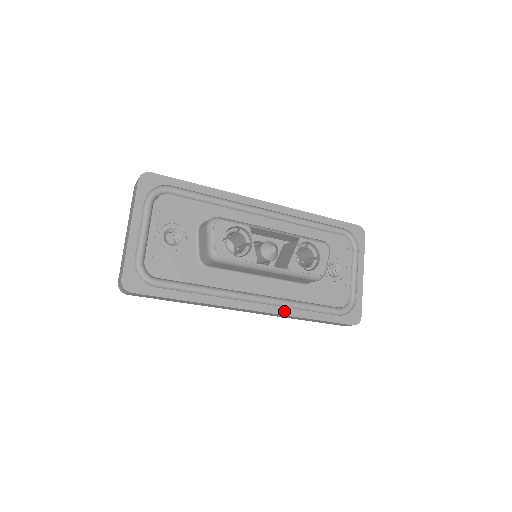
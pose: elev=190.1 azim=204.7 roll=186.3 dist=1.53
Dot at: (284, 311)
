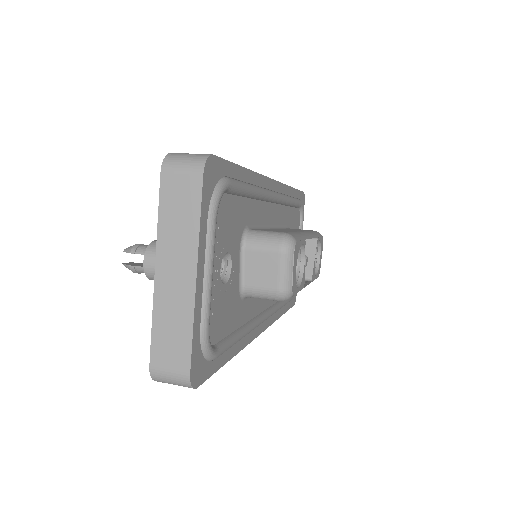
Dot at: (273, 318)
